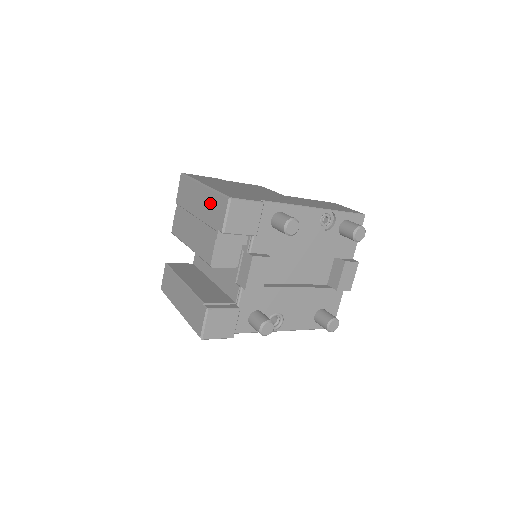
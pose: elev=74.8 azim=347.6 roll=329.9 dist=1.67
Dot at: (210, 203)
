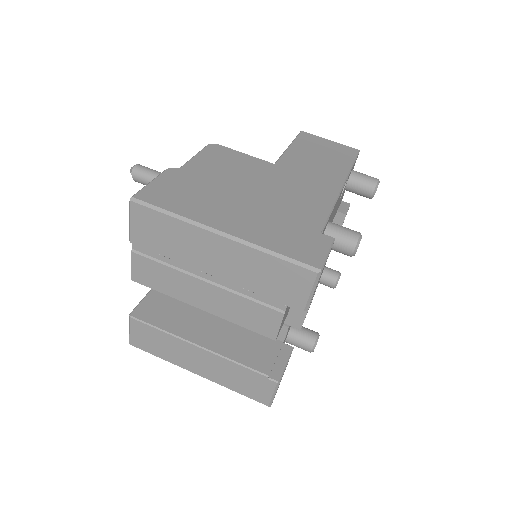
Dot at: (258, 267)
